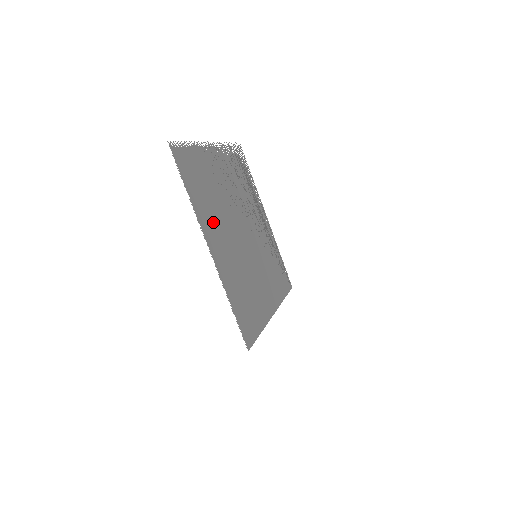
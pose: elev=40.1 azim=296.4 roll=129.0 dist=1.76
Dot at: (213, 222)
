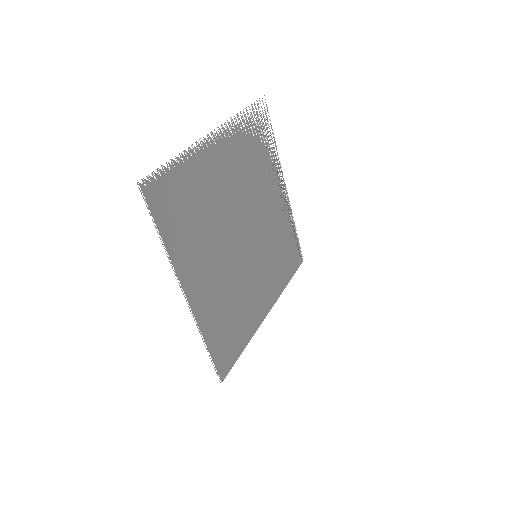
Dot at: (197, 253)
